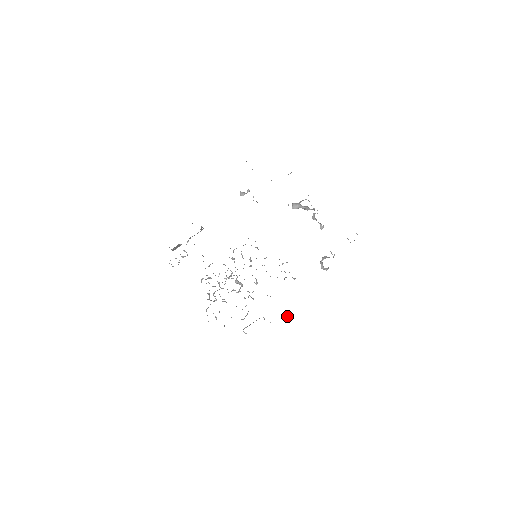
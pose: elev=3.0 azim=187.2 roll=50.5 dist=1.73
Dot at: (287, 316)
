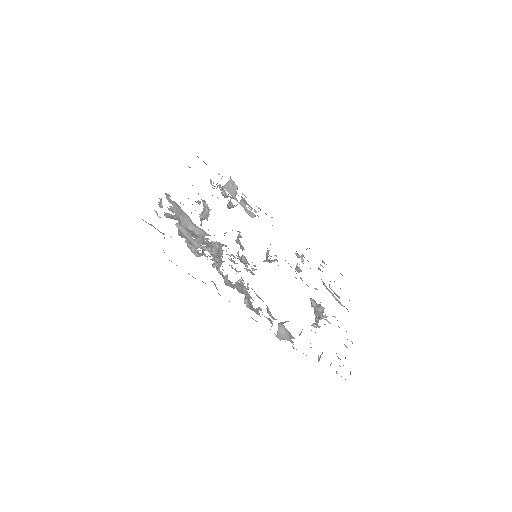
Dot at: occluded
